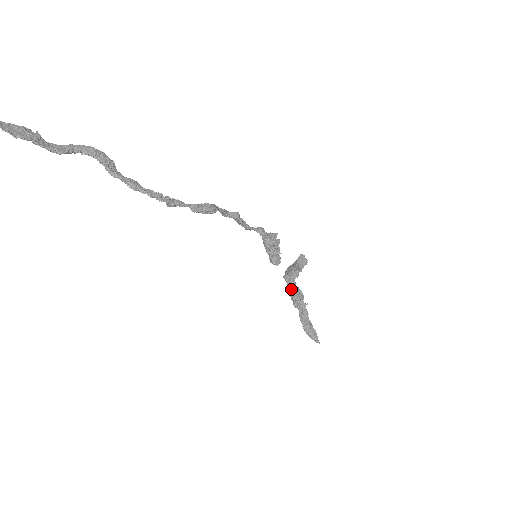
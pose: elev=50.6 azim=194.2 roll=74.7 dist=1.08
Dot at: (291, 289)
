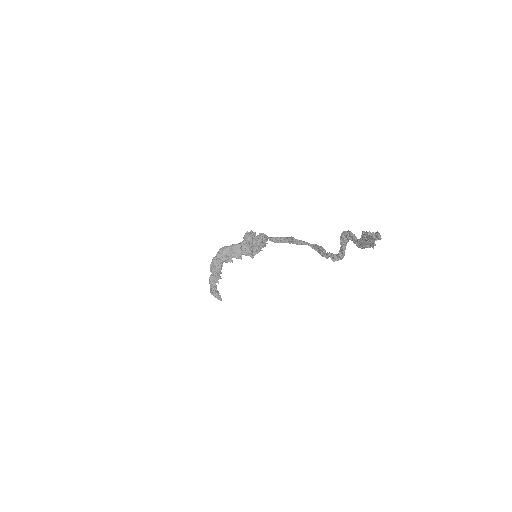
Dot at: (221, 264)
